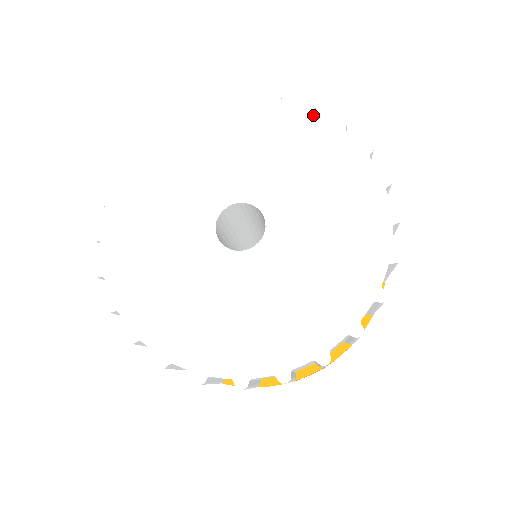
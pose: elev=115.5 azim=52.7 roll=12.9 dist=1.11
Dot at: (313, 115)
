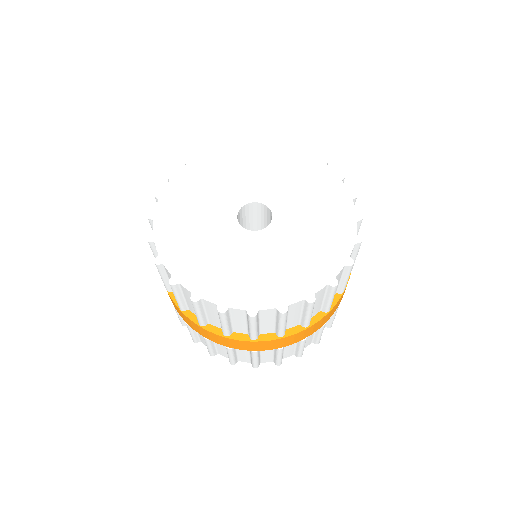
Dot at: (216, 151)
